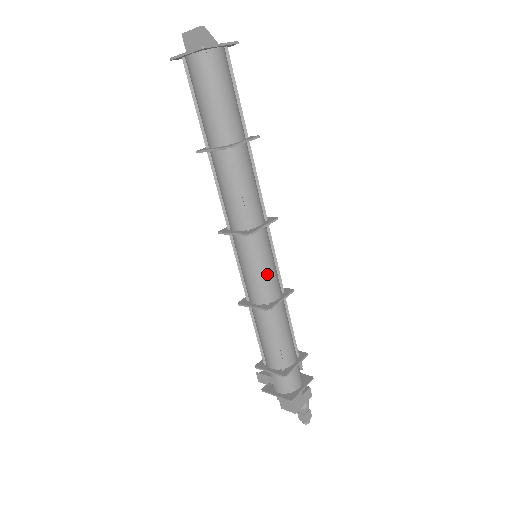
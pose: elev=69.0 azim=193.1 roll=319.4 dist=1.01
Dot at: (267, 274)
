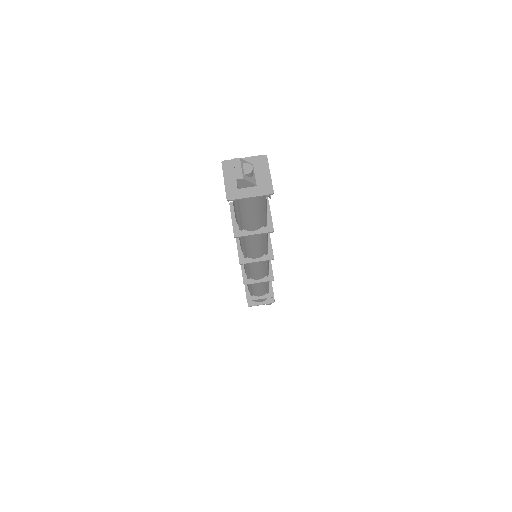
Dot at: (253, 272)
